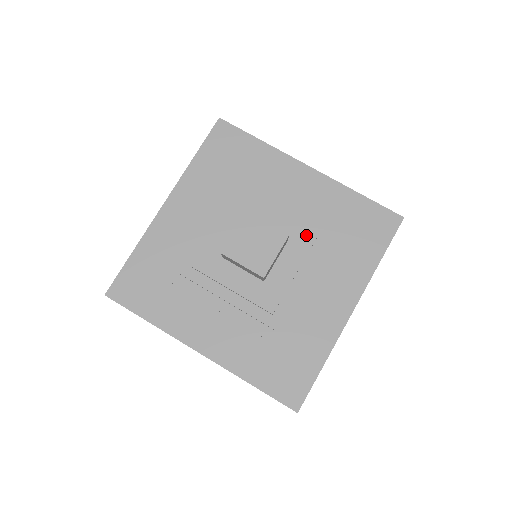
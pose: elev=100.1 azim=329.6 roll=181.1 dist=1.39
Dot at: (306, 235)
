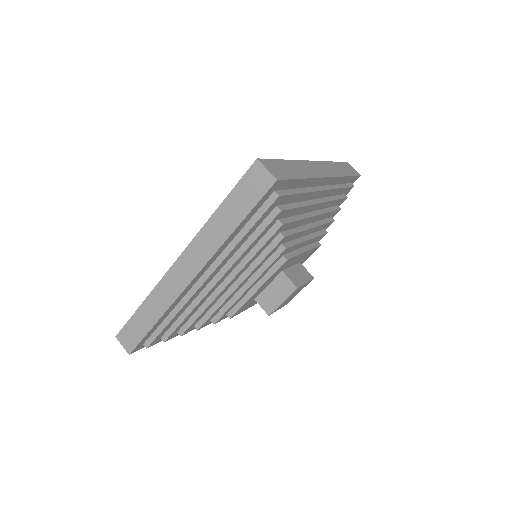
Dot at: occluded
